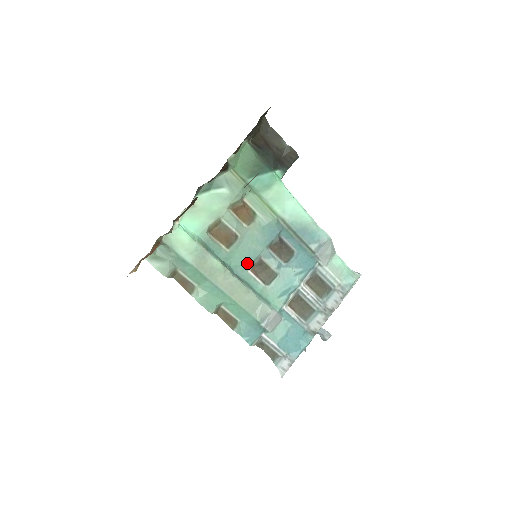
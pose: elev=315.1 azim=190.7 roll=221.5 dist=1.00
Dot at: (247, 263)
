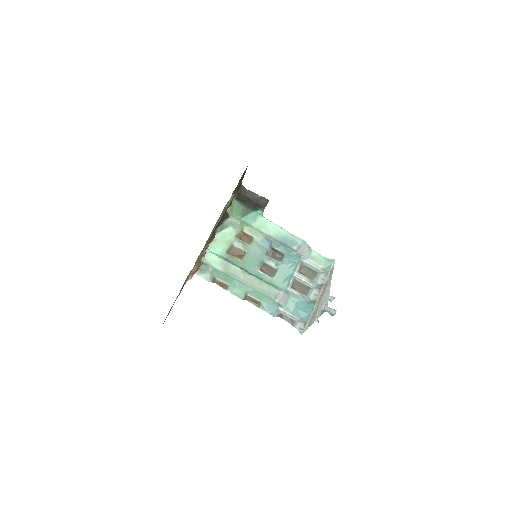
Dot at: (256, 266)
